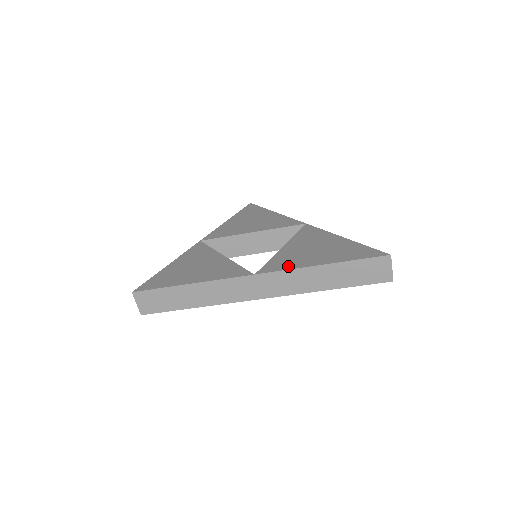
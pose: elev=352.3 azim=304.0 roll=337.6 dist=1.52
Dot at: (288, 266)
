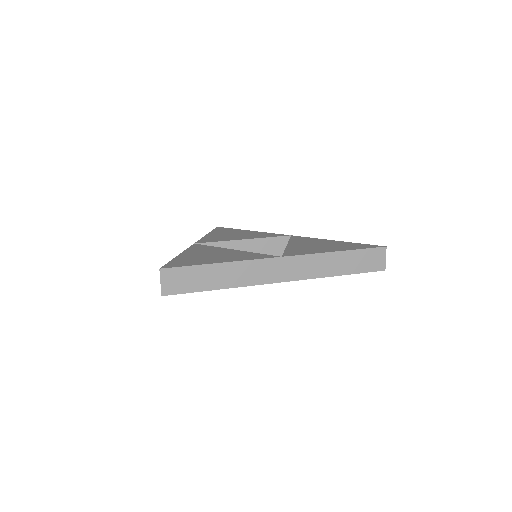
Dot at: (308, 252)
